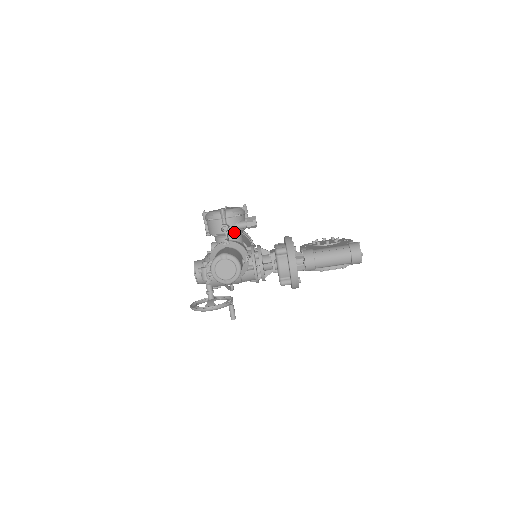
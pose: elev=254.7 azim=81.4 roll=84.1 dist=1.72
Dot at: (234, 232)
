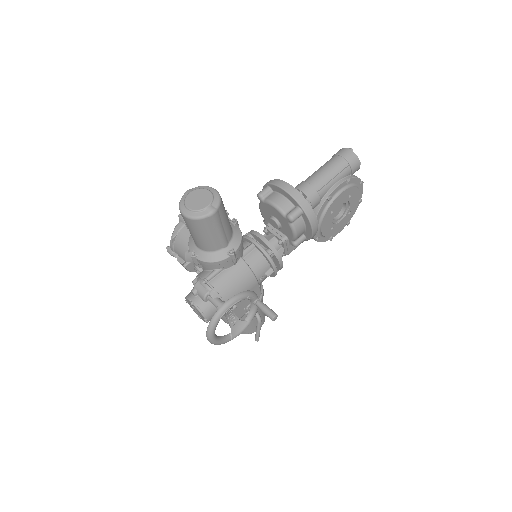
Dot at: occluded
